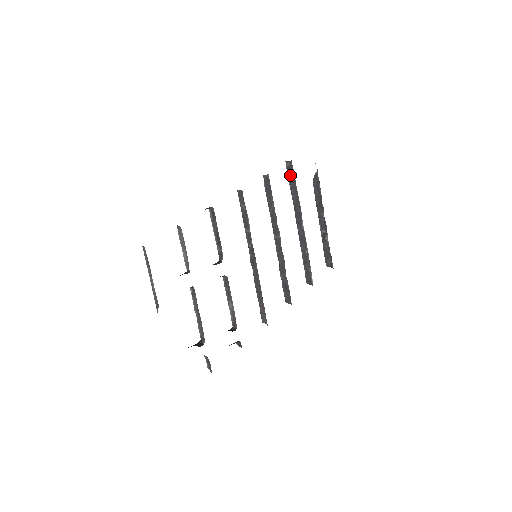
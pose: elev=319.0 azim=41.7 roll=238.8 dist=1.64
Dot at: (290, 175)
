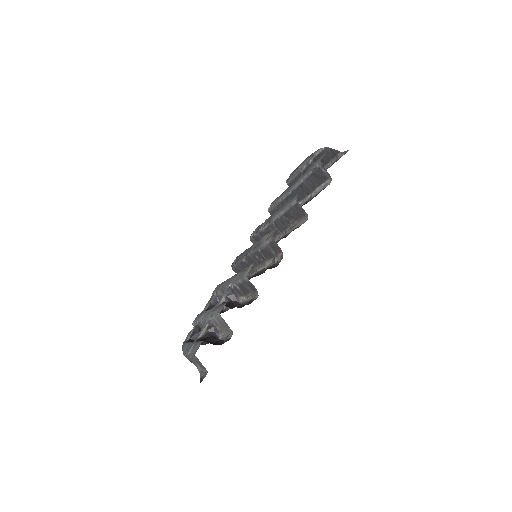
Dot at: (317, 176)
